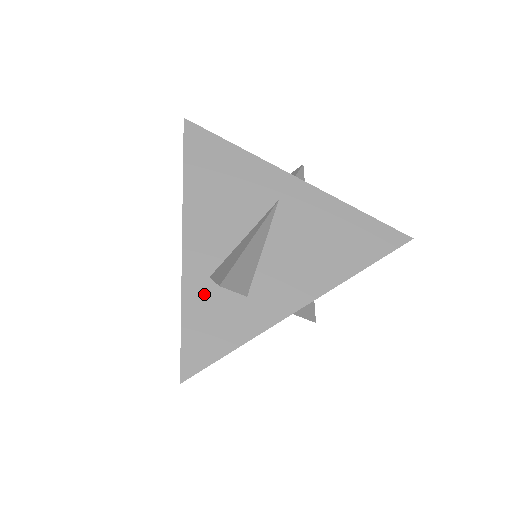
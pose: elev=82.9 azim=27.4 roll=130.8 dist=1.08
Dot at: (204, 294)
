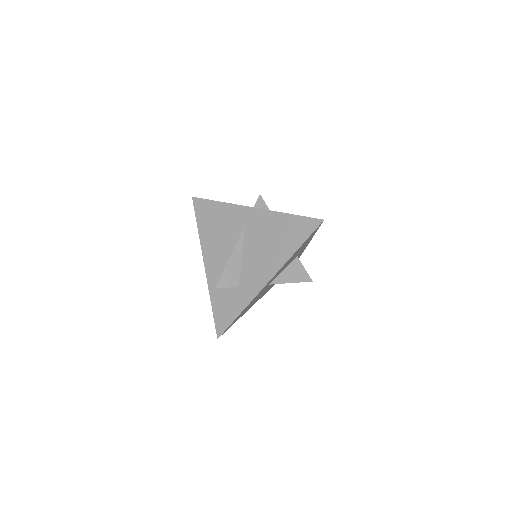
Dot at: (219, 291)
